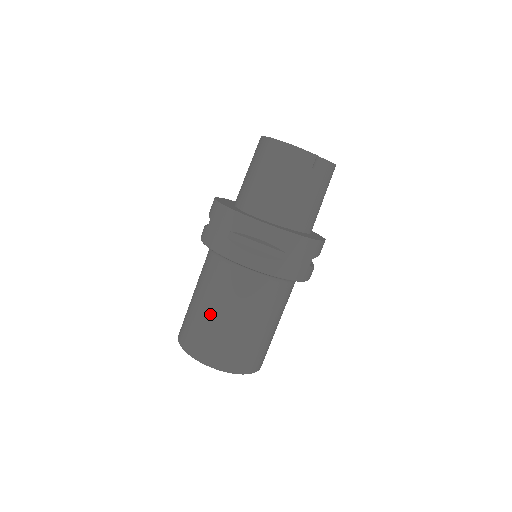
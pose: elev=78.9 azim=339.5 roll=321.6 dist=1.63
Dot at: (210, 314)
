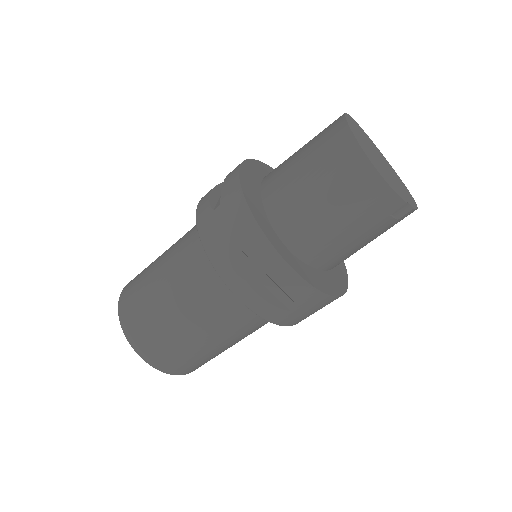
Dot at: (169, 314)
